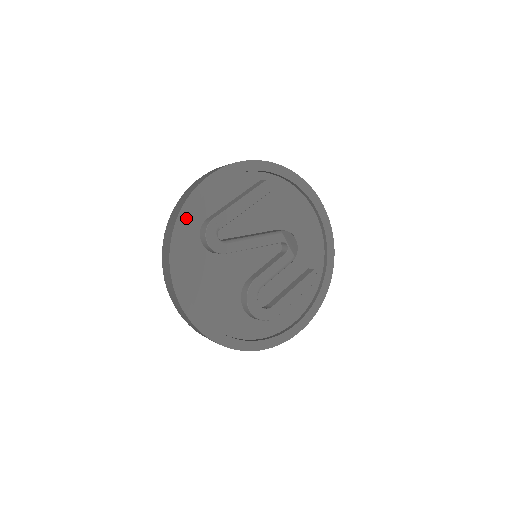
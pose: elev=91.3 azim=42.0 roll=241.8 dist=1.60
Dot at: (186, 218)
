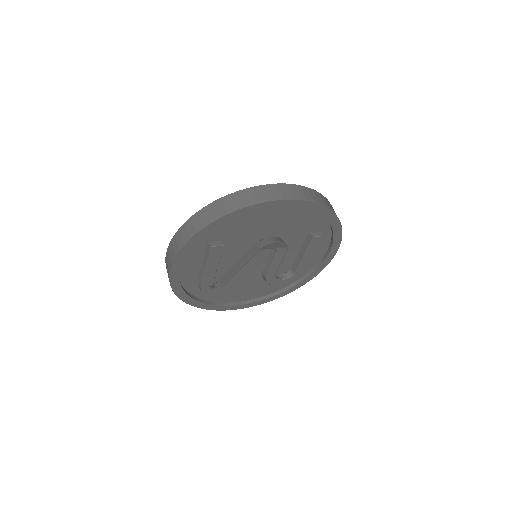
Dot at: (185, 295)
